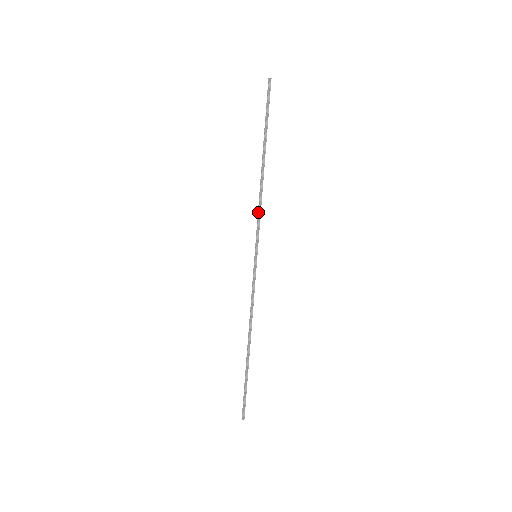
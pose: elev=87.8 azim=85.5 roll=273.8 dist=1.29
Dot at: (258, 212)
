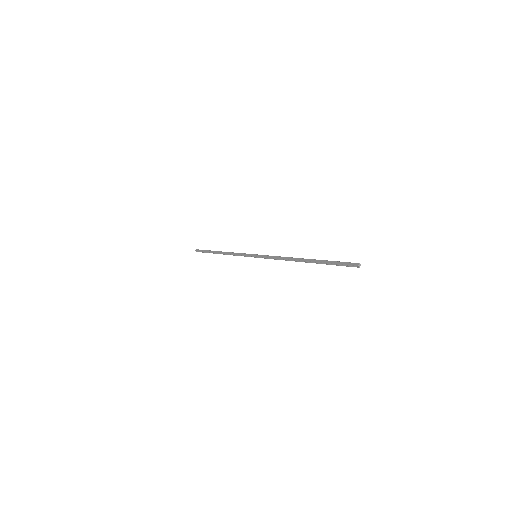
Dot at: (275, 258)
